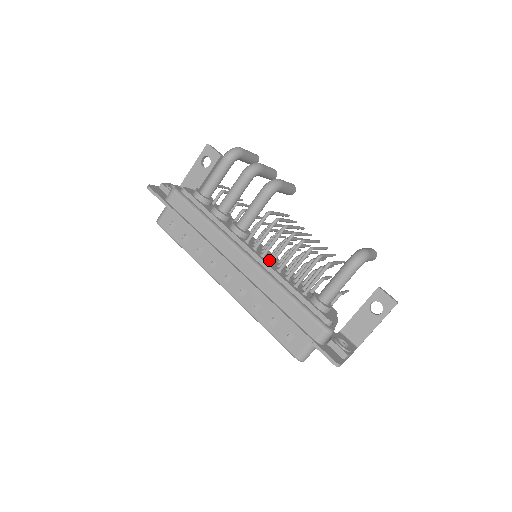
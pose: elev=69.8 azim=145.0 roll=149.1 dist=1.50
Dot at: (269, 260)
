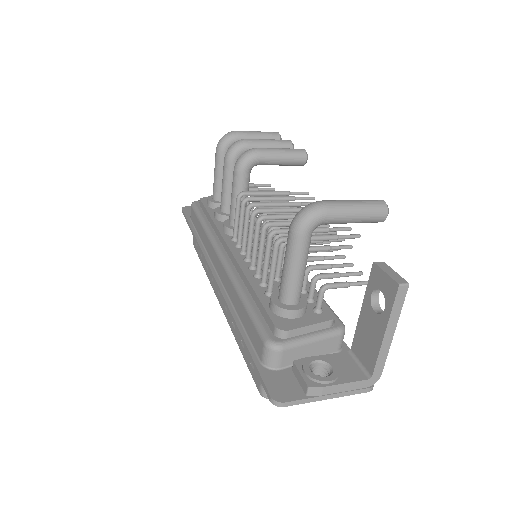
Dot at: occluded
